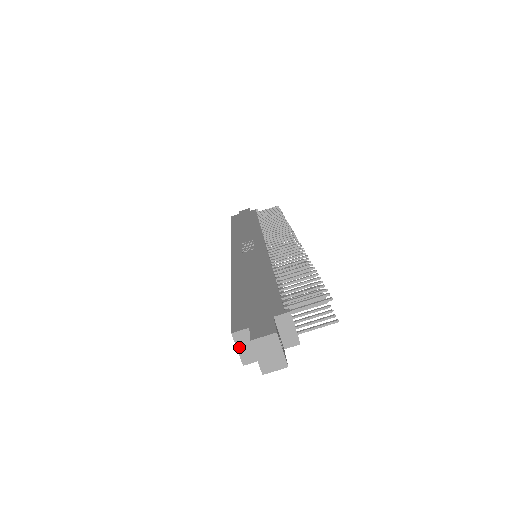
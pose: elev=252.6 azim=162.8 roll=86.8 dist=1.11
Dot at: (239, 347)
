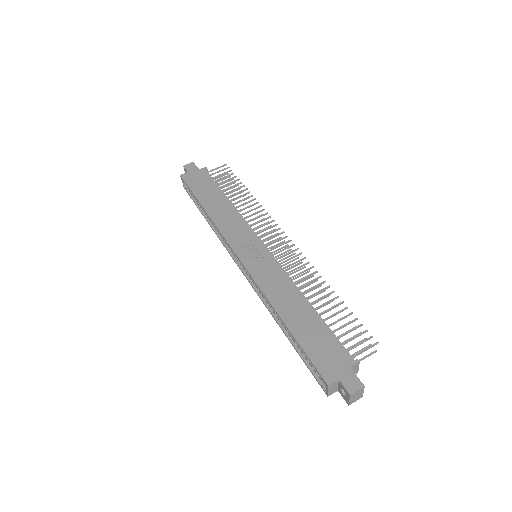
Dot at: (329, 390)
